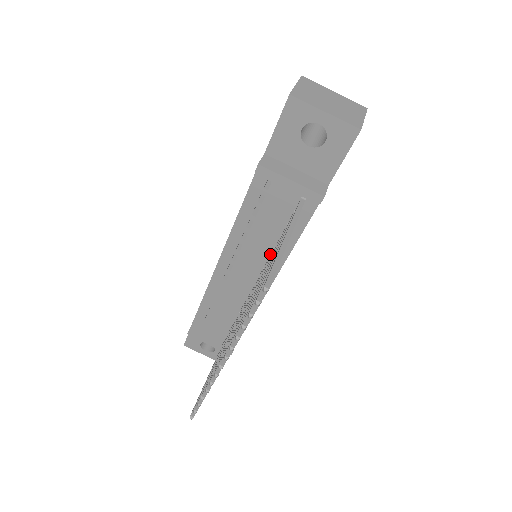
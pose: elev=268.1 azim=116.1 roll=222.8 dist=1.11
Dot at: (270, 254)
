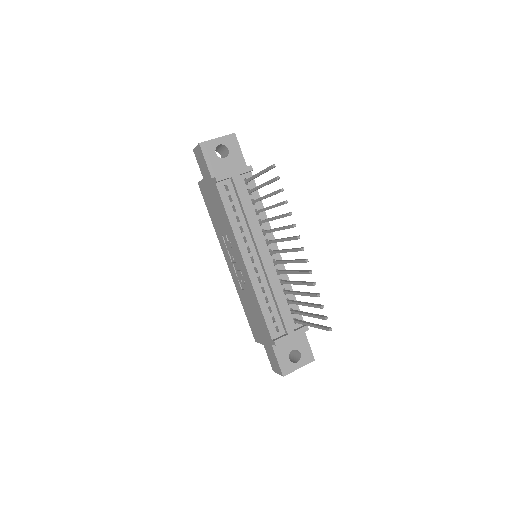
Dot at: (260, 227)
